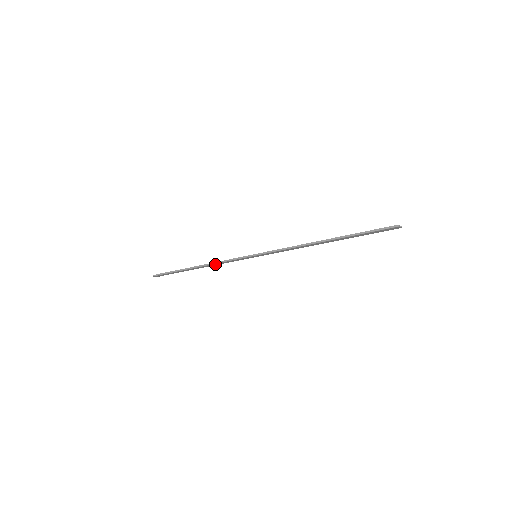
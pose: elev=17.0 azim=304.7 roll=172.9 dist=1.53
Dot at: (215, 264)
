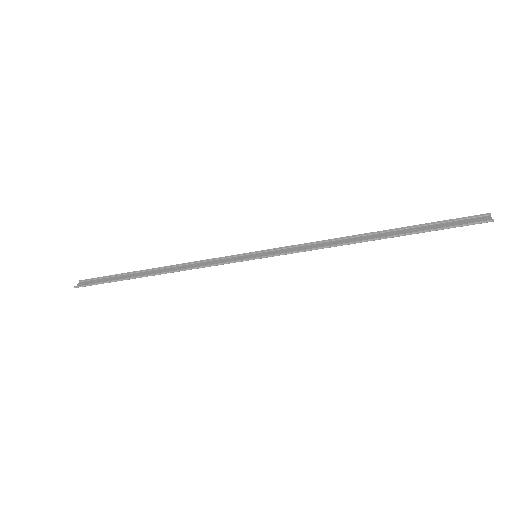
Dot at: (185, 268)
